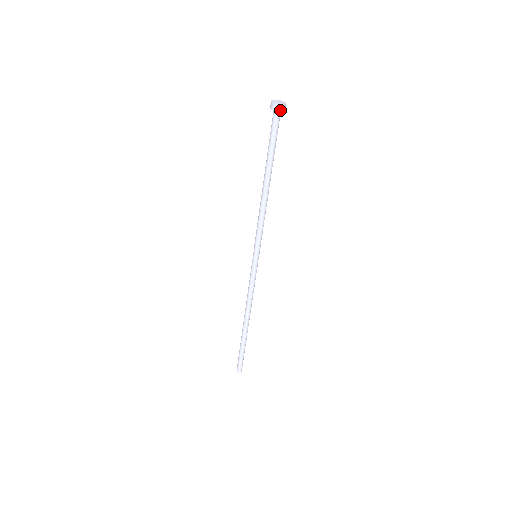
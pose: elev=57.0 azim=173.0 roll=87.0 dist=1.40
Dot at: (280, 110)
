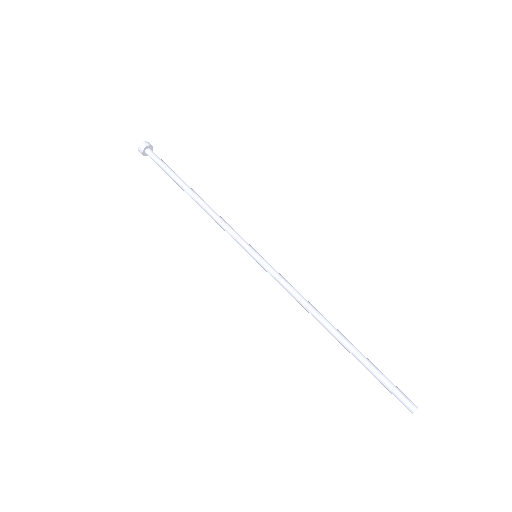
Dot at: (143, 149)
